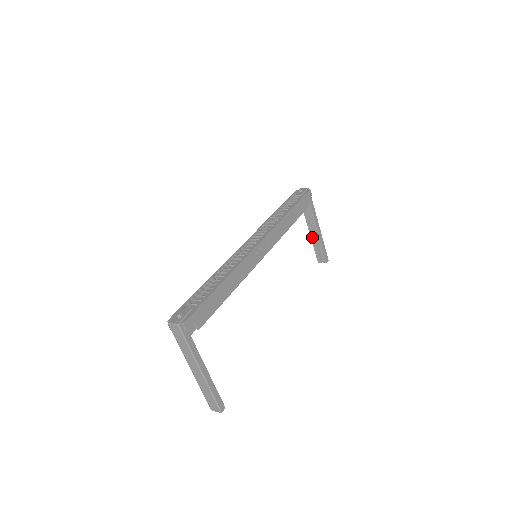
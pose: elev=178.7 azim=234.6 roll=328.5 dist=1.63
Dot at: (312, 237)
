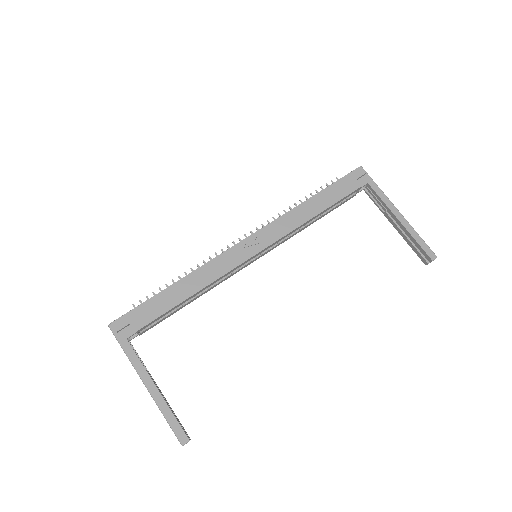
Dot at: (398, 230)
